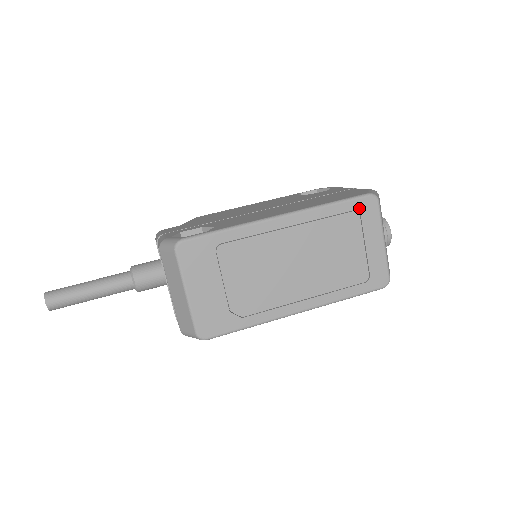
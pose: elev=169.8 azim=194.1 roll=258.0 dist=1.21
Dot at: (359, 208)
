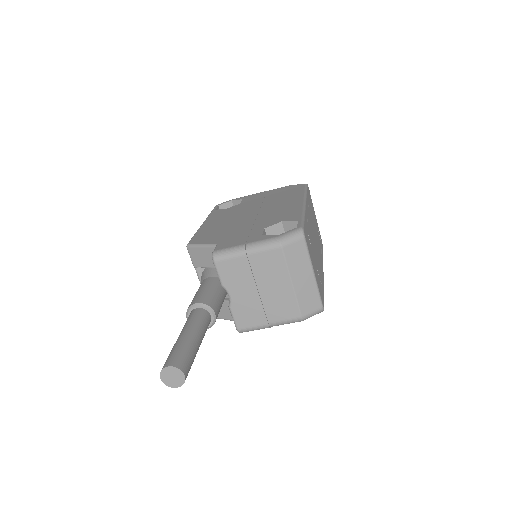
Dot at: (309, 194)
